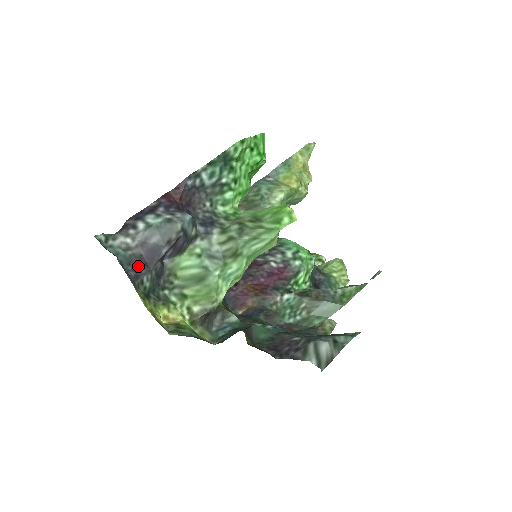
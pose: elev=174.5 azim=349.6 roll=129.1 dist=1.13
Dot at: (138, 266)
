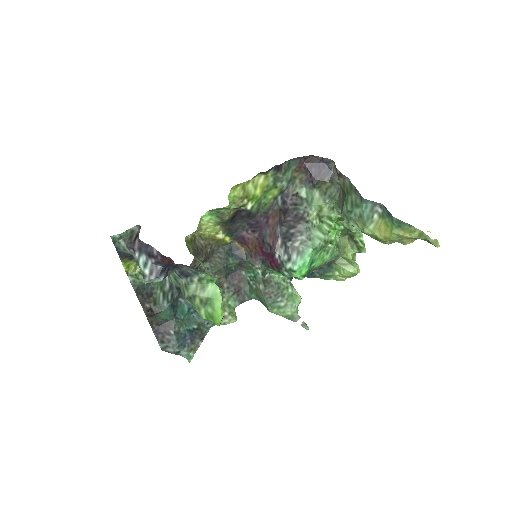
Dot at: (129, 256)
